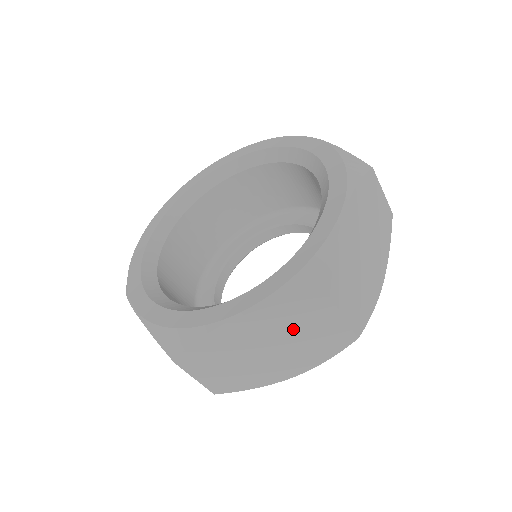
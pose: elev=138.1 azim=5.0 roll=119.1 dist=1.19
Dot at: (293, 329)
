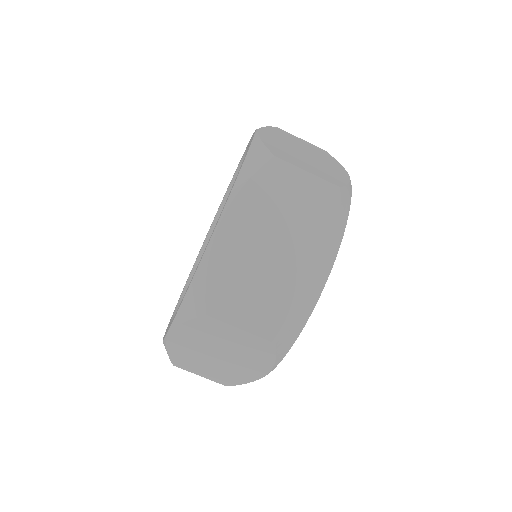
Dot at: (276, 209)
